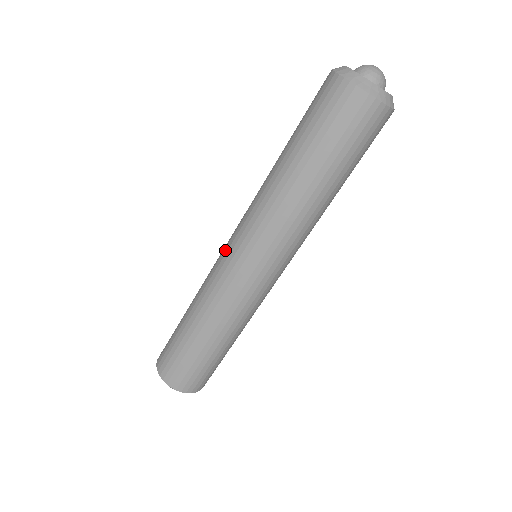
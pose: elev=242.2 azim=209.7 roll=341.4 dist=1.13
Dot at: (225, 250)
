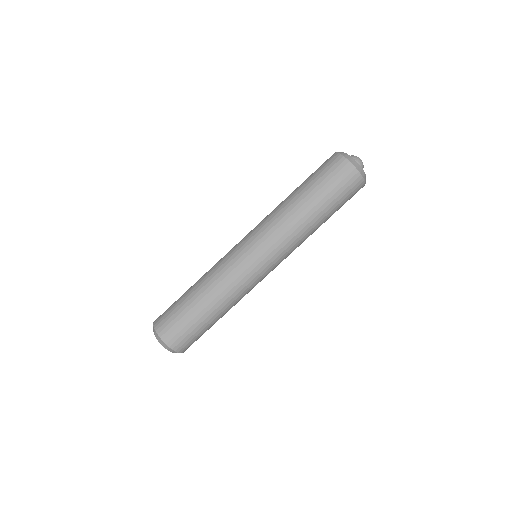
Dot at: occluded
